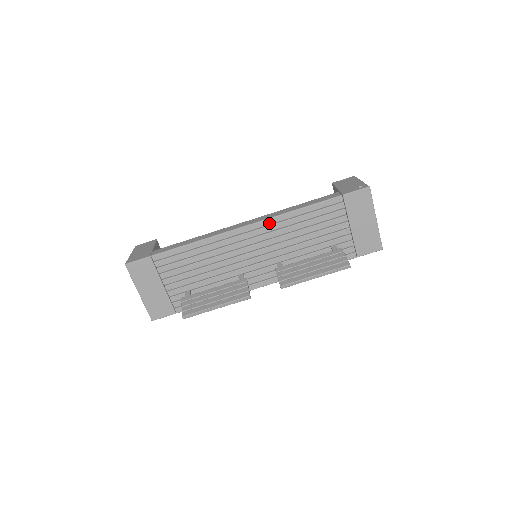
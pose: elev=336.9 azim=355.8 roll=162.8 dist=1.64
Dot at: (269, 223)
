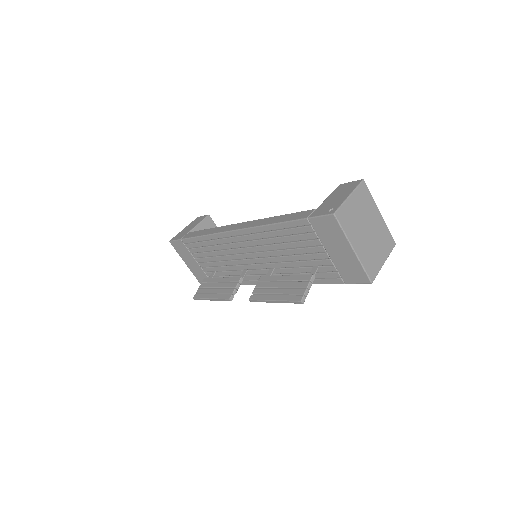
Dot at: (250, 232)
